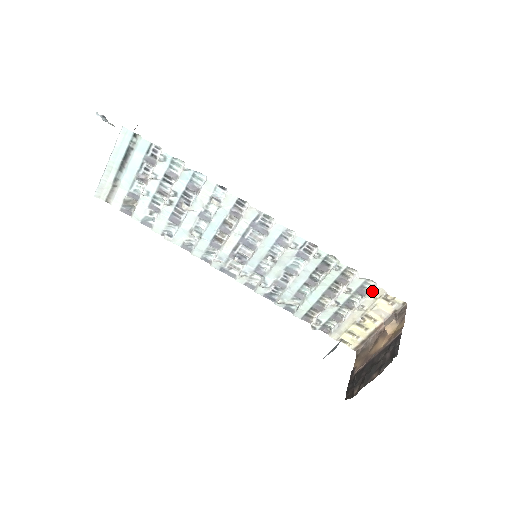
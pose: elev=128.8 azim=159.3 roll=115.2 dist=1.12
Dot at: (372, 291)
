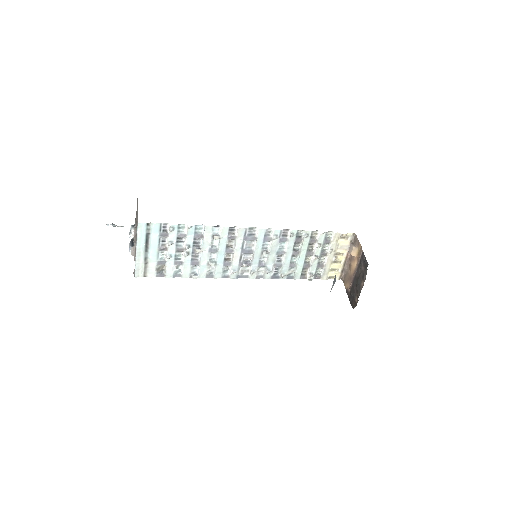
Dot at: (333, 237)
